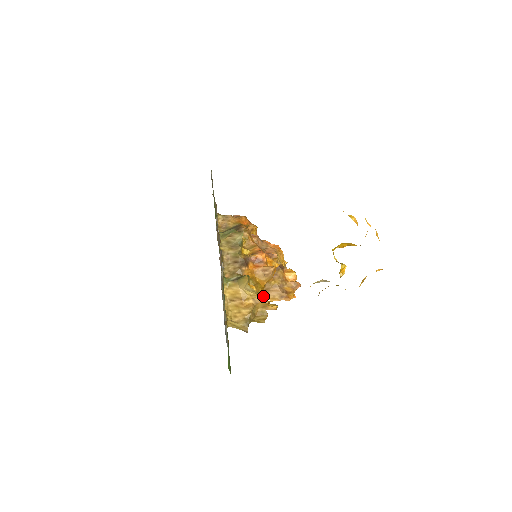
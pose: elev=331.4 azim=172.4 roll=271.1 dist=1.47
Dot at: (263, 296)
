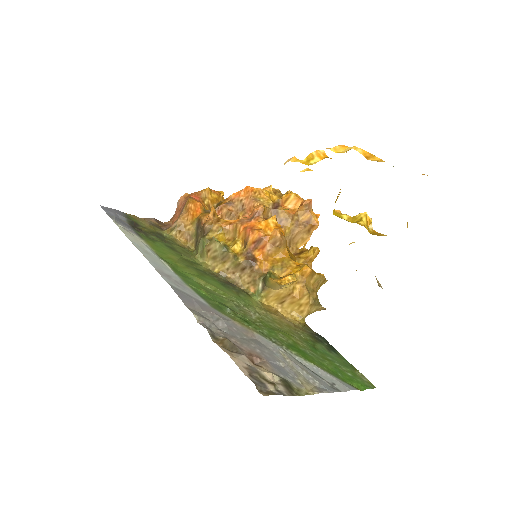
Dot at: (302, 271)
